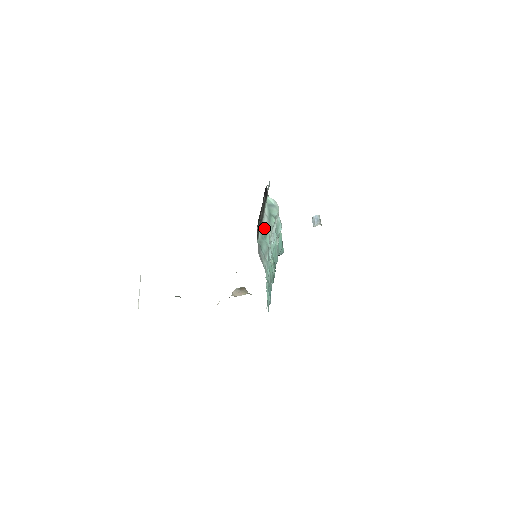
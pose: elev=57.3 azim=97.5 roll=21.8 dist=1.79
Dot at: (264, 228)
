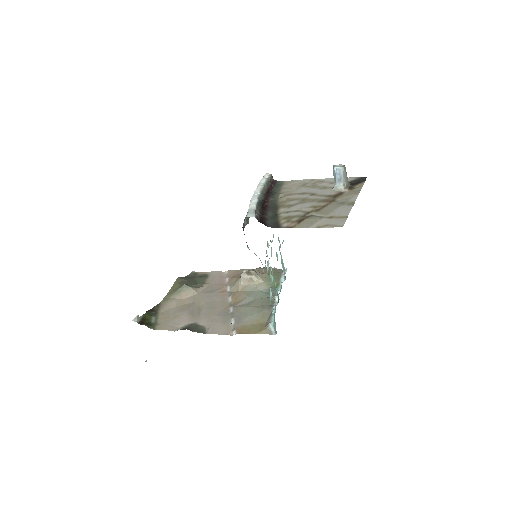
Dot at: occluded
